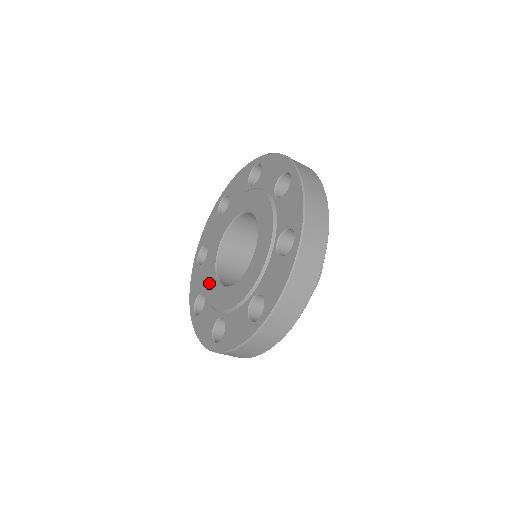
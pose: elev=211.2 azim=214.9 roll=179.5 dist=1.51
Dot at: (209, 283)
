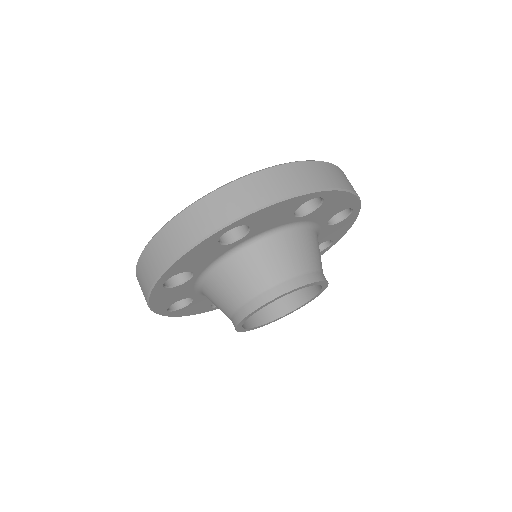
Dot at: occluded
